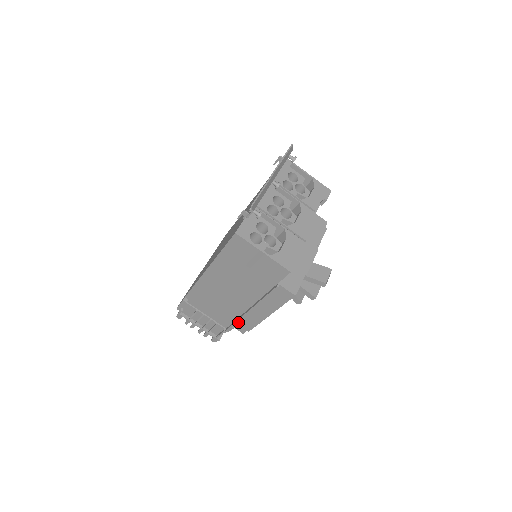
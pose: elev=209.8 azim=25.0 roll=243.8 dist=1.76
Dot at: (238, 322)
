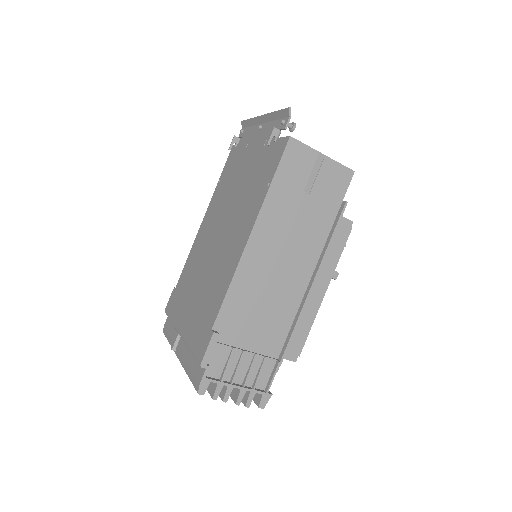
Dot at: occluded
